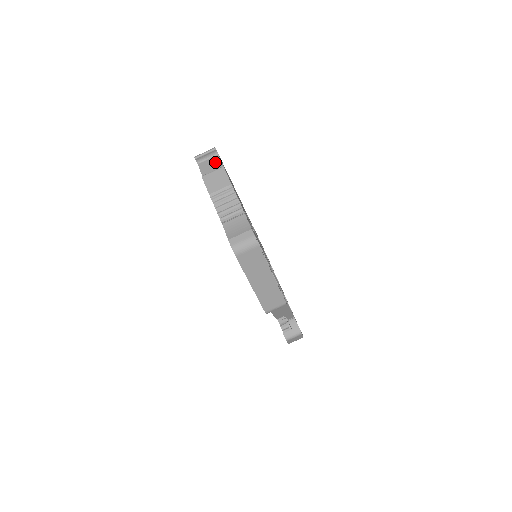
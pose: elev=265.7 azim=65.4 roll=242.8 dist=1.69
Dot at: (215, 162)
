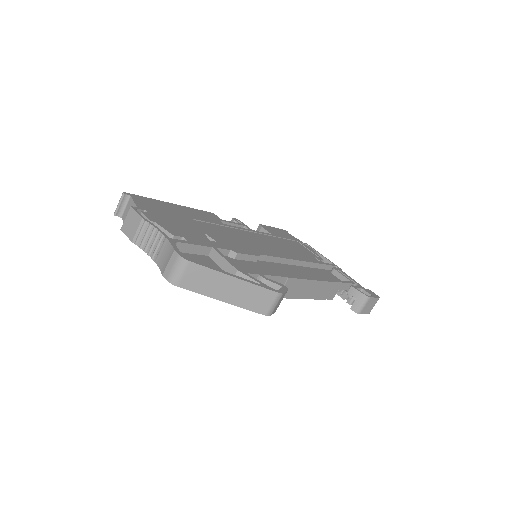
Dot at: occluded
